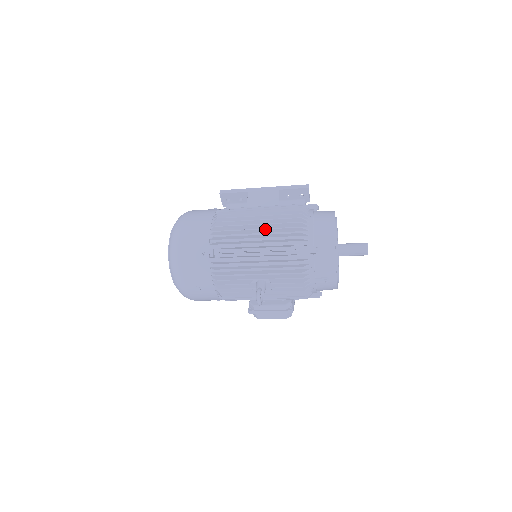
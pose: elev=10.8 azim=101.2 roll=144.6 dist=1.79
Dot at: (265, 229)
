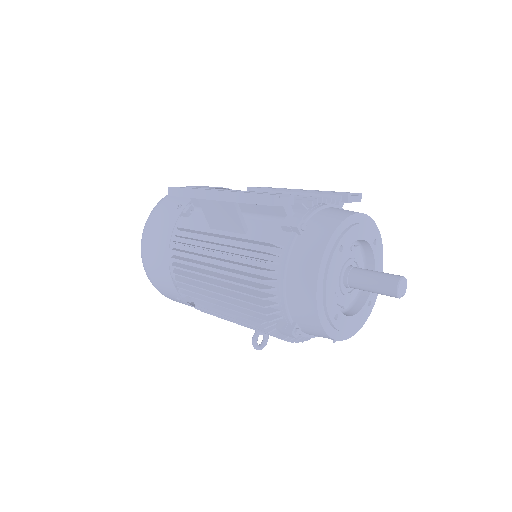
Dot at: (223, 295)
